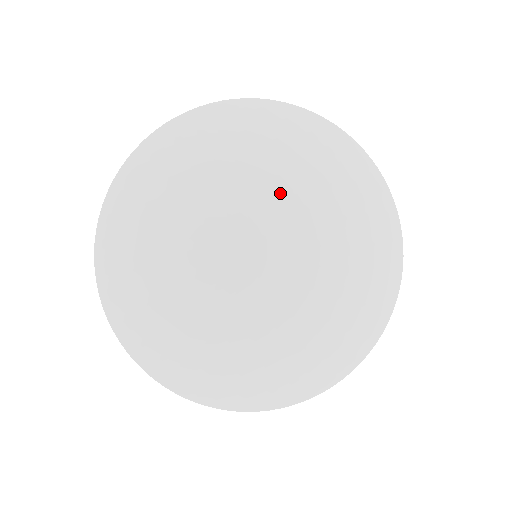
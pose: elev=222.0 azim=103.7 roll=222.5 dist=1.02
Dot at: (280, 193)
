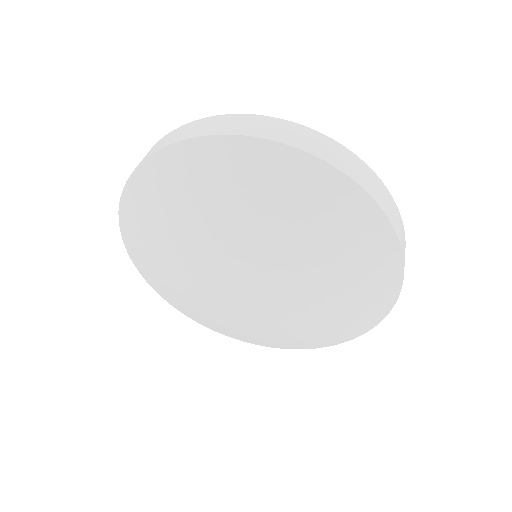
Dot at: (241, 233)
